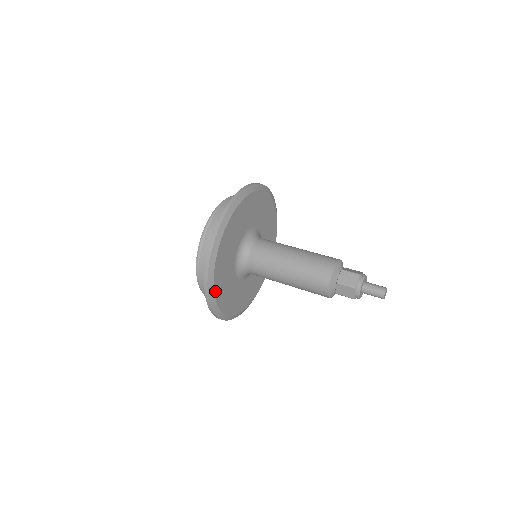
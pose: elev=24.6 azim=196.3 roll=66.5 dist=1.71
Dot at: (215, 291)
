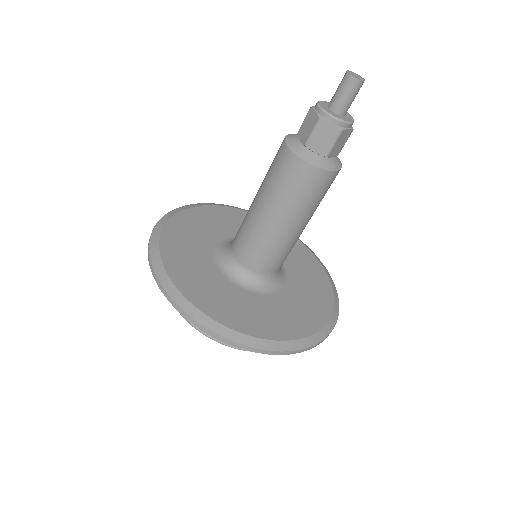
Dot at: (225, 324)
